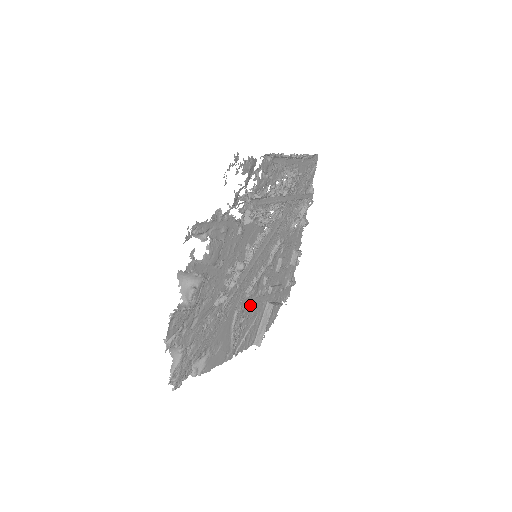
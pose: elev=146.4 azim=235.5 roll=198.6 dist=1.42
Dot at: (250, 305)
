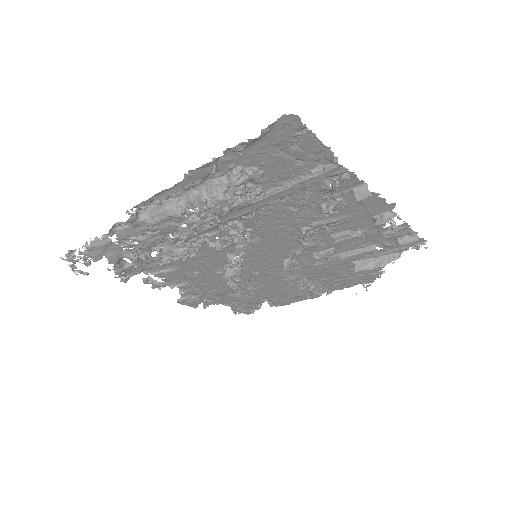
Dot at: (309, 271)
